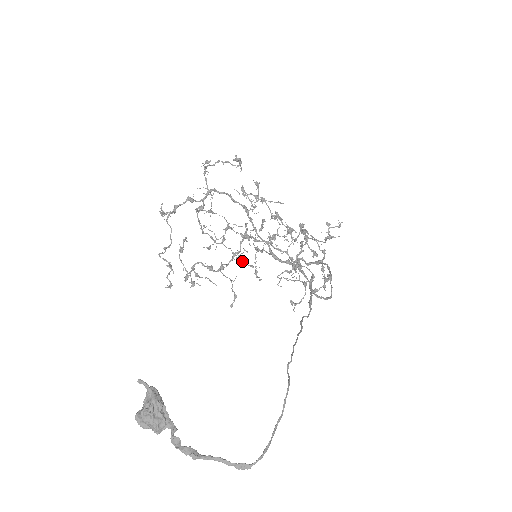
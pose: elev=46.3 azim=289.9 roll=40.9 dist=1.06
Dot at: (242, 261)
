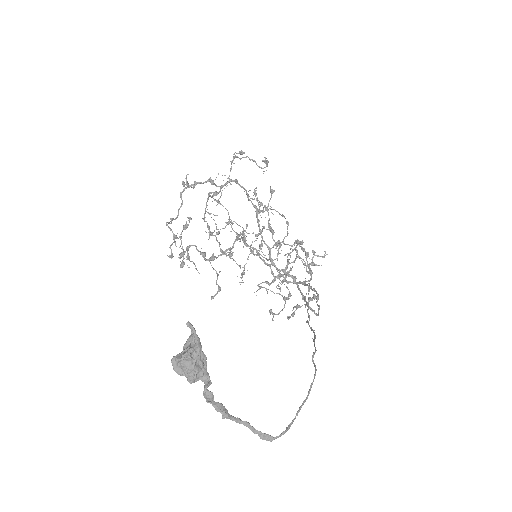
Dot at: occluded
